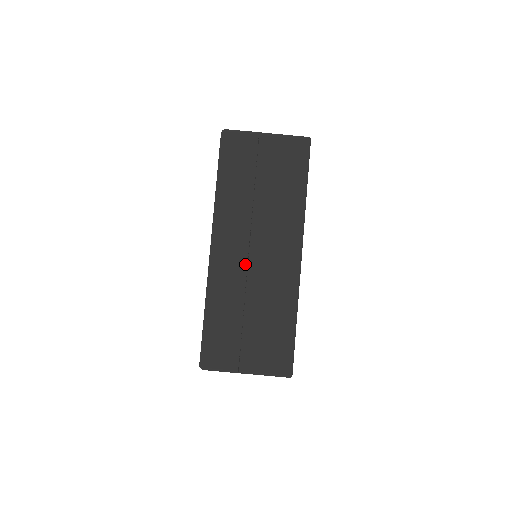
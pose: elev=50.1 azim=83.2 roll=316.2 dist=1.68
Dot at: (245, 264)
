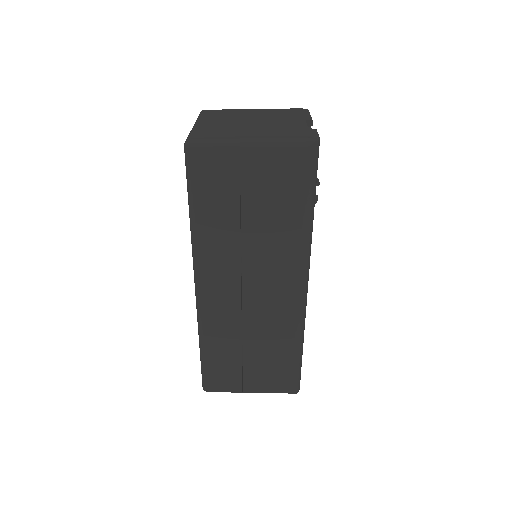
Dot at: (238, 304)
